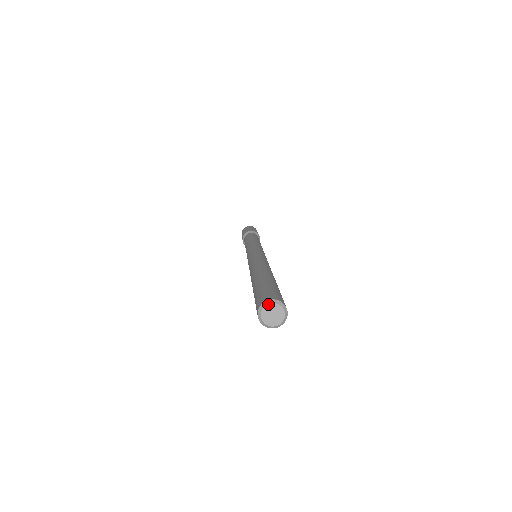
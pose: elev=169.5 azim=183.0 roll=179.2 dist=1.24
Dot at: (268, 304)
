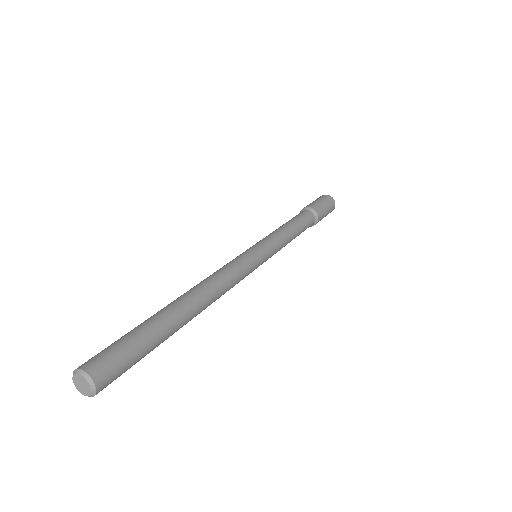
Dot at: (77, 374)
